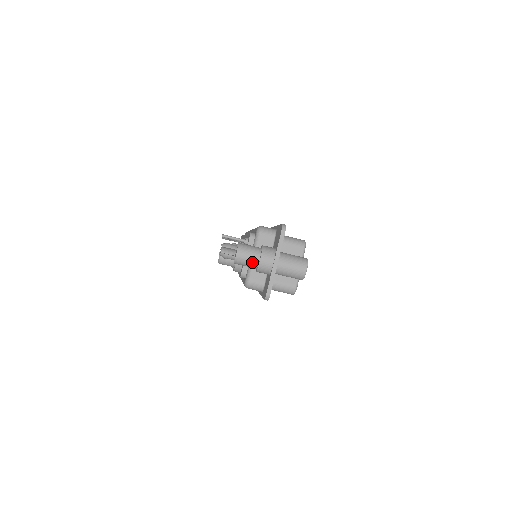
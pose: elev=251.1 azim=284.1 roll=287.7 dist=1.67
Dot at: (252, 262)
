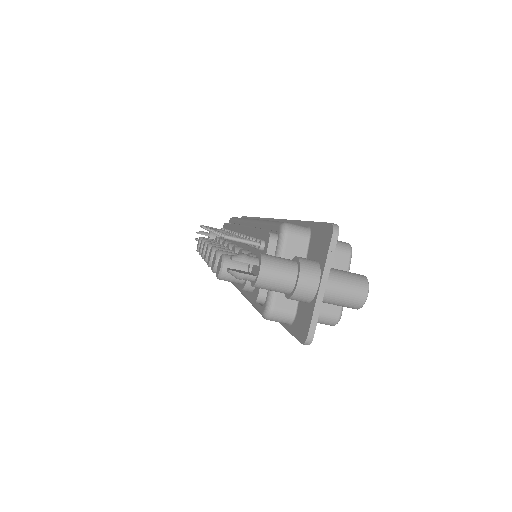
Dot at: (284, 285)
